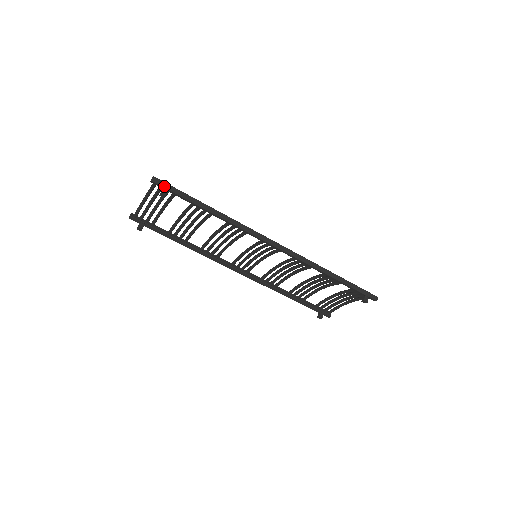
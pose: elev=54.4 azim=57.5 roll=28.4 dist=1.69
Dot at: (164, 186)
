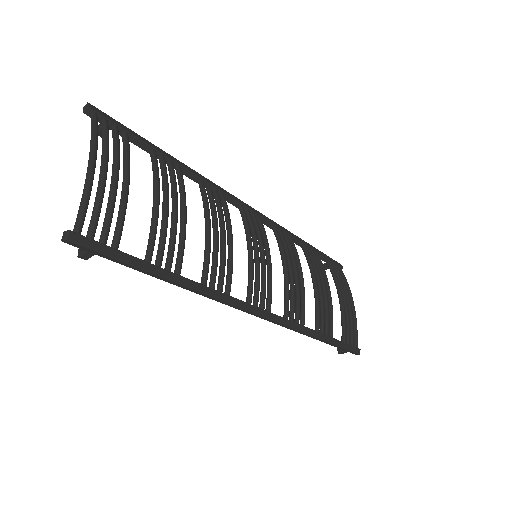
Dot at: (87, 250)
